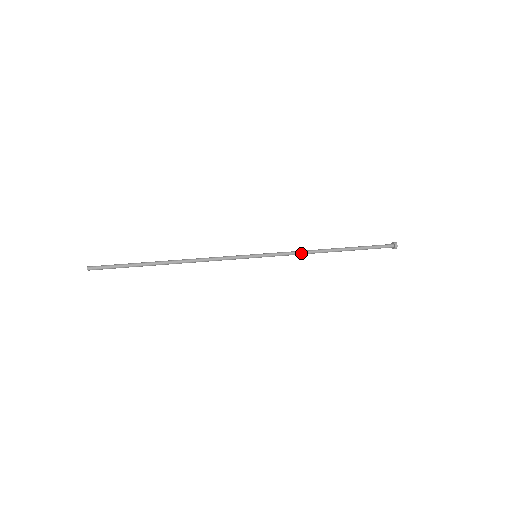
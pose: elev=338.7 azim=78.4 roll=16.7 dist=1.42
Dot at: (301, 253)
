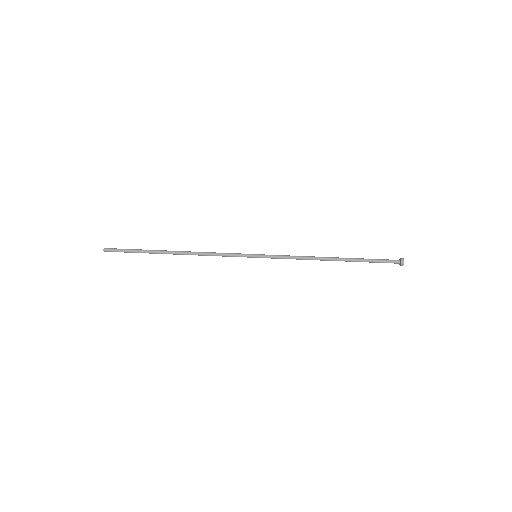
Dot at: (300, 259)
